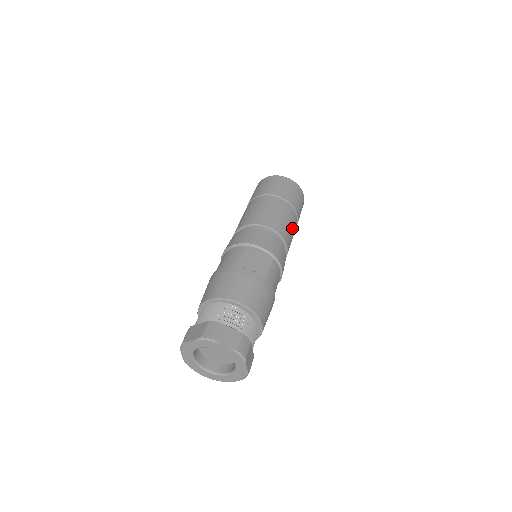
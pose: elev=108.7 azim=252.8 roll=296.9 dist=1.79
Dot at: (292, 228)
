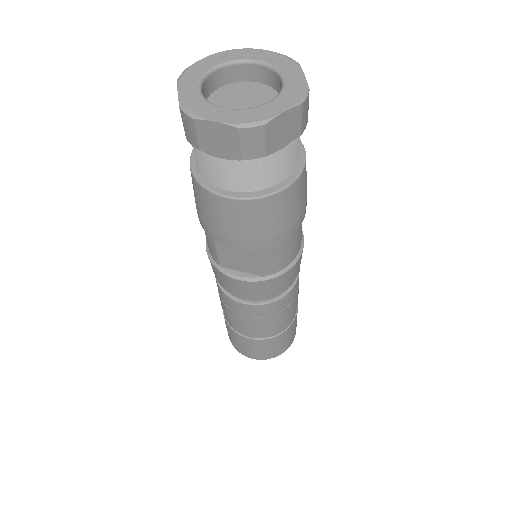
Dot at: occluded
